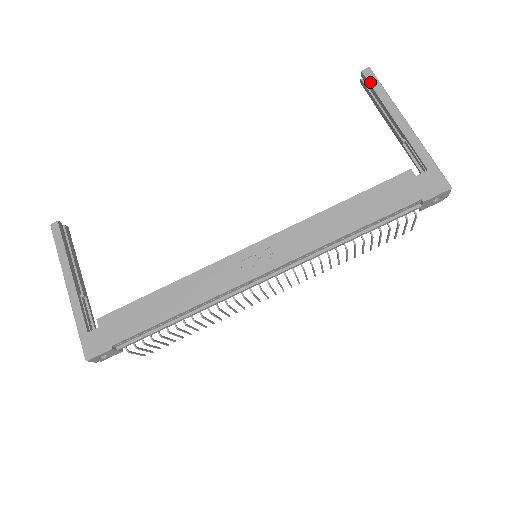
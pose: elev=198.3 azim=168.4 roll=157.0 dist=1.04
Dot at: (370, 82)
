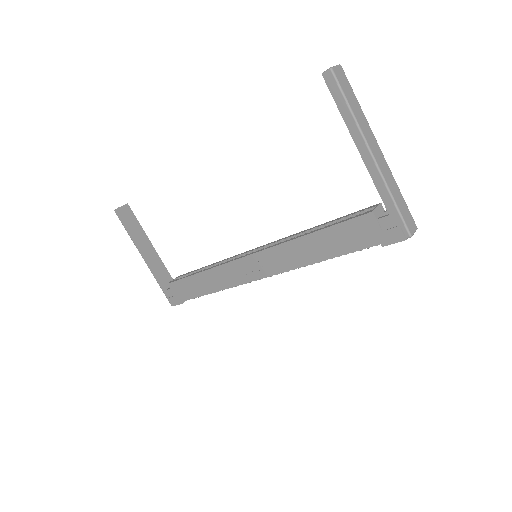
Dot at: (332, 93)
